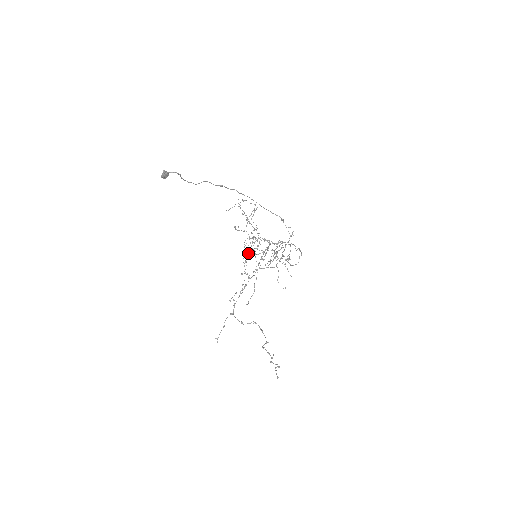
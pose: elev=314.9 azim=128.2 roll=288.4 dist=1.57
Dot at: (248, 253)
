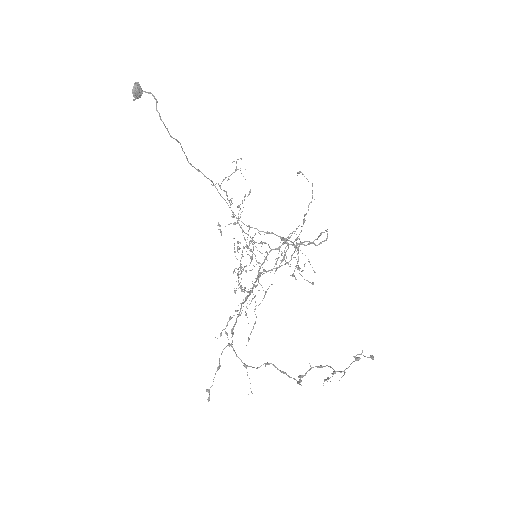
Dot at: occluded
